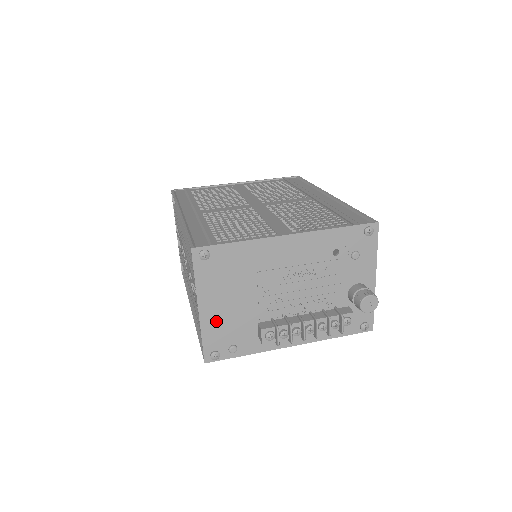
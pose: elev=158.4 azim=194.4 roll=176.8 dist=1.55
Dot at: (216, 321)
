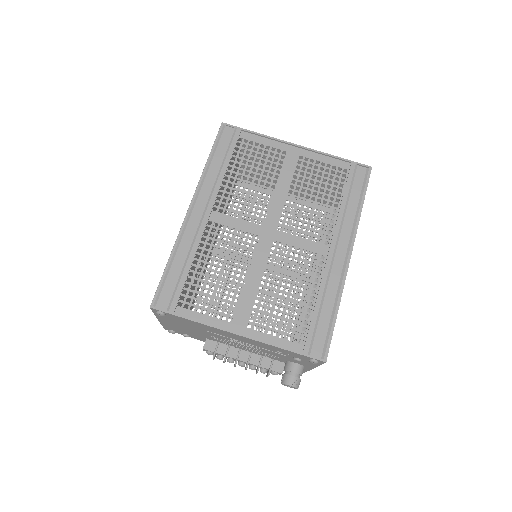
Dot at: (173, 326)
